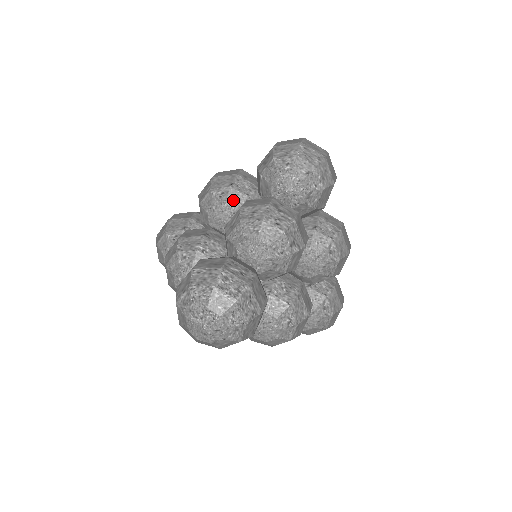
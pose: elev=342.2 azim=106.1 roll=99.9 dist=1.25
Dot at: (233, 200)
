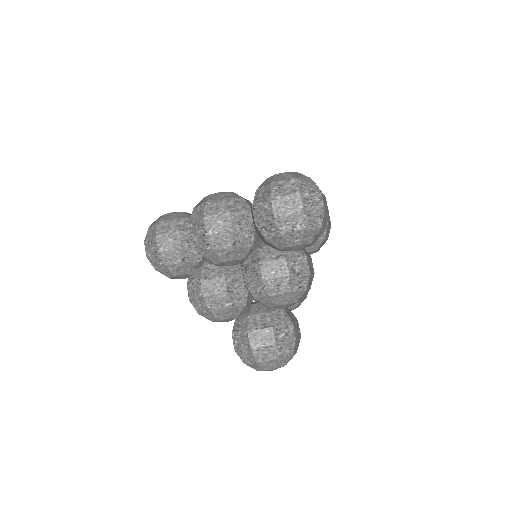
Dot at: (240, 254)
